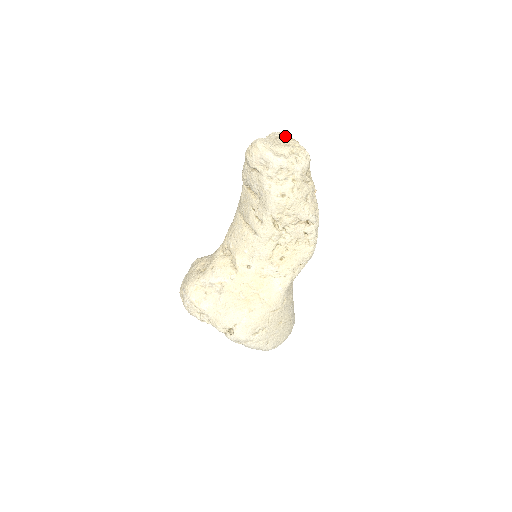
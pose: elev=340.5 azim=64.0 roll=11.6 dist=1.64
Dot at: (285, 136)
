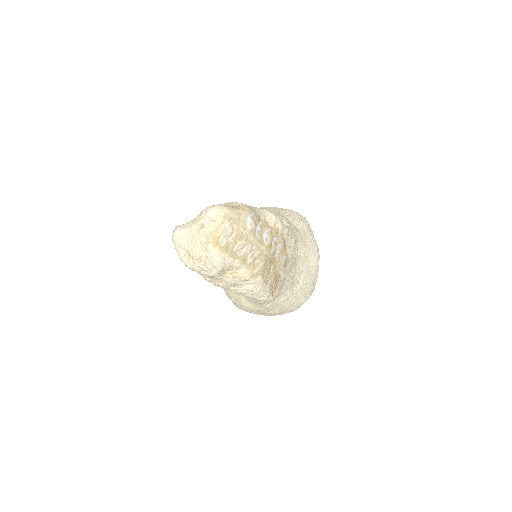
Dot at: (207, 228)
